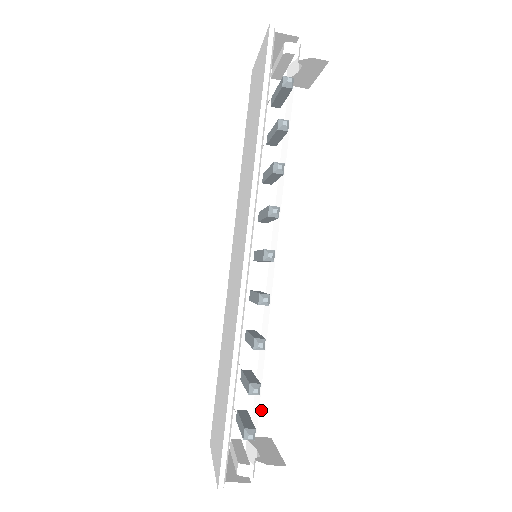
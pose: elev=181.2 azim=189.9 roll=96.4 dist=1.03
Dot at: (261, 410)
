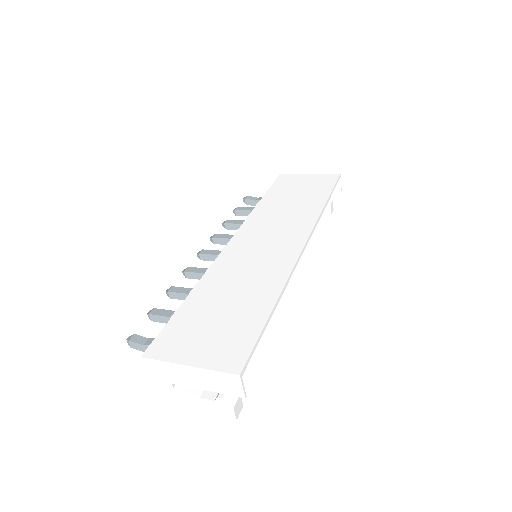
Dot at: occluded
